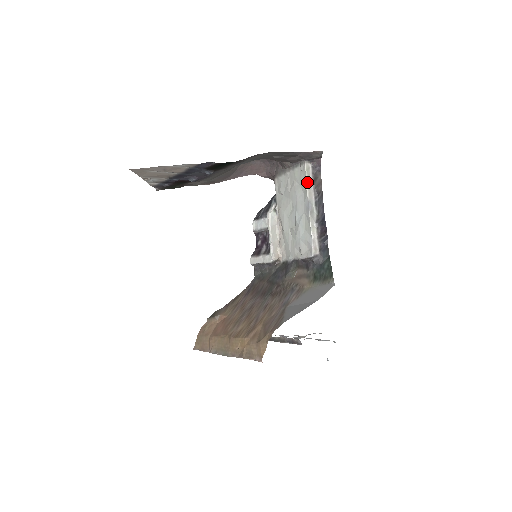
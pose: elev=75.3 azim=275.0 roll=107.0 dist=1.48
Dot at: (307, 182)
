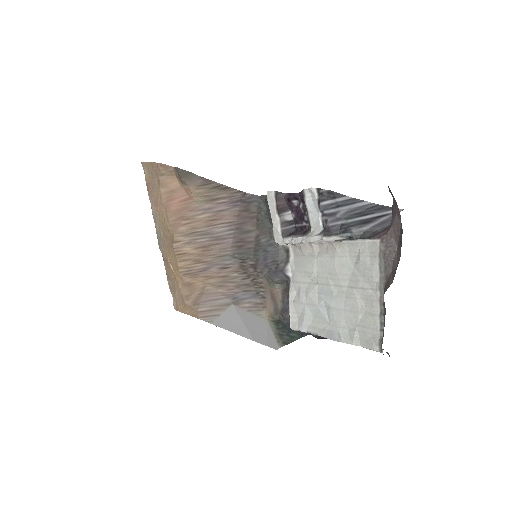
Dot at: occluded
